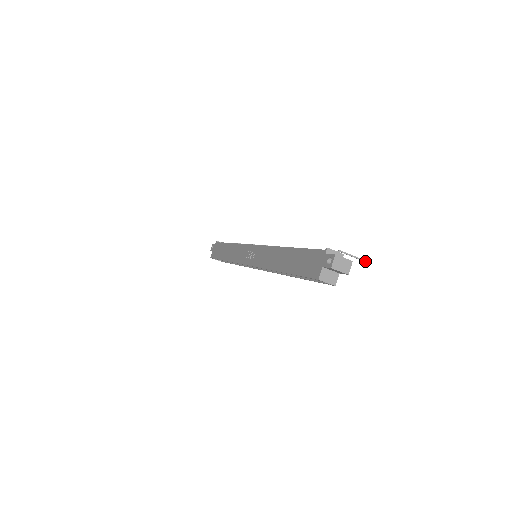
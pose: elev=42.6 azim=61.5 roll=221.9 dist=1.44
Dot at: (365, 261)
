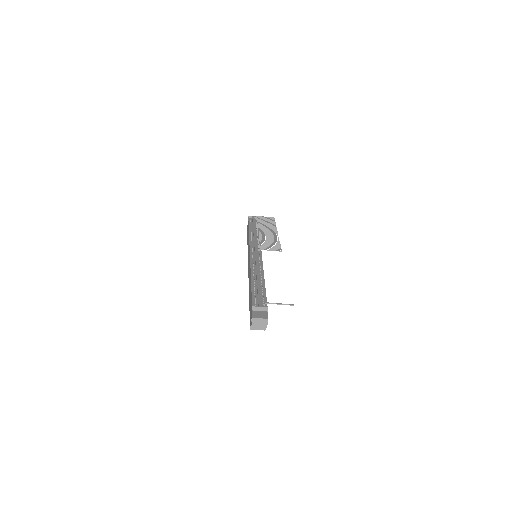
Dot at: (291, 305)
